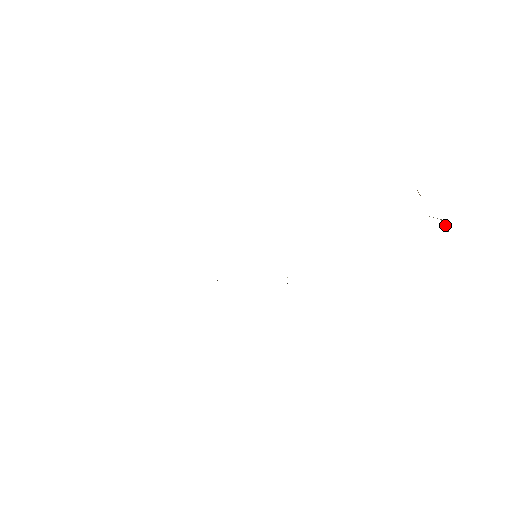
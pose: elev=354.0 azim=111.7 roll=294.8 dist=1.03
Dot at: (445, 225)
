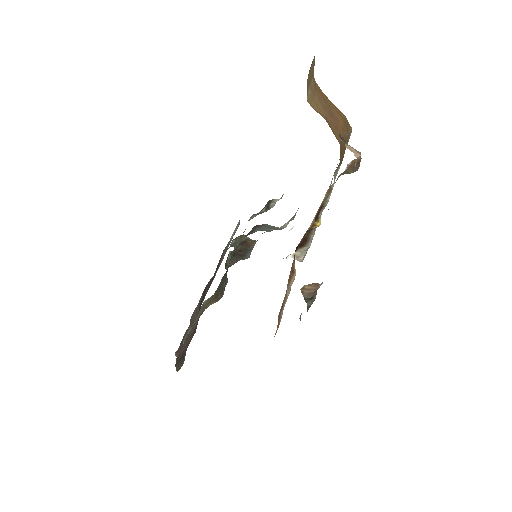
Dot at: (346, 144)
